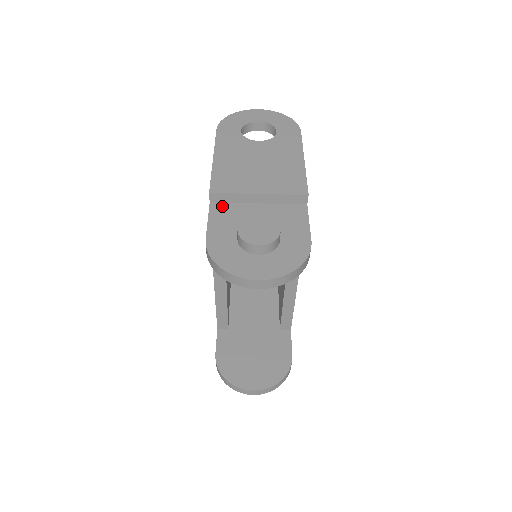
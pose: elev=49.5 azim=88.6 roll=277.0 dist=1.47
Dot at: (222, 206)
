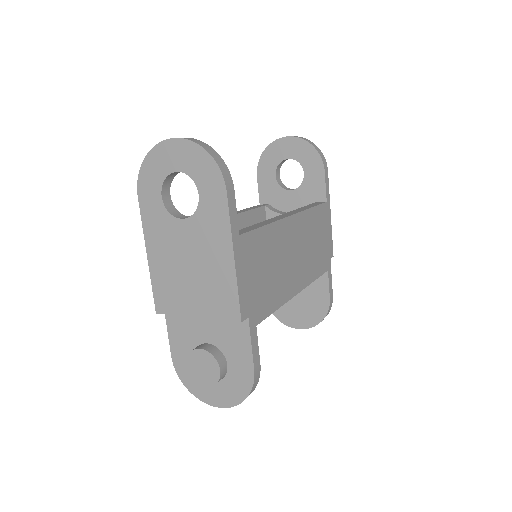
Dot at: (174, 316)
